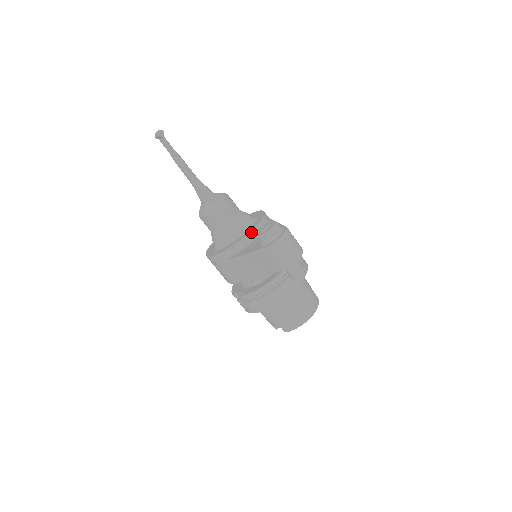
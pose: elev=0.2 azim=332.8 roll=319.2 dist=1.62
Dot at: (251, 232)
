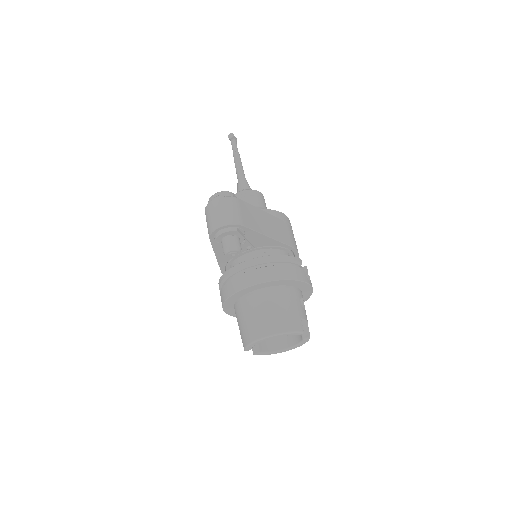
Dot at: occluded
